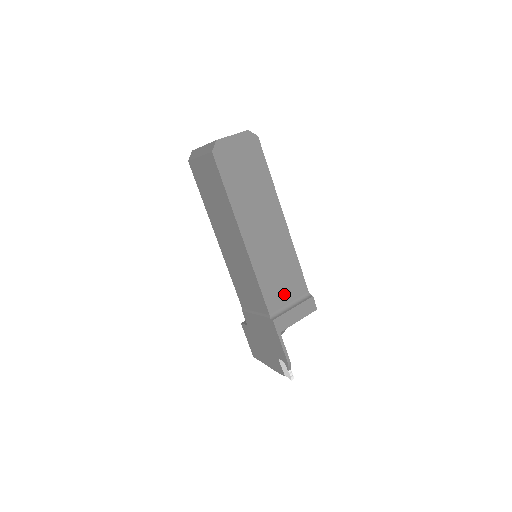
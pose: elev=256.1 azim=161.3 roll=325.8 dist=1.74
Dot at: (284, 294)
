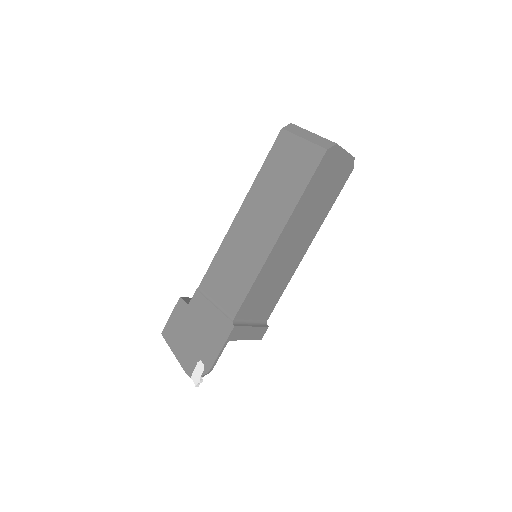
Dot at: (255, 309)
